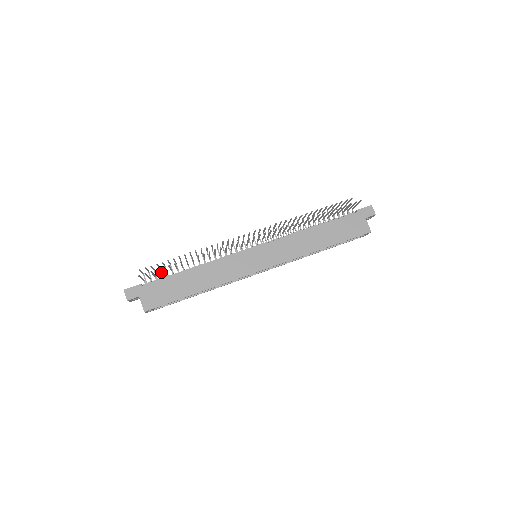
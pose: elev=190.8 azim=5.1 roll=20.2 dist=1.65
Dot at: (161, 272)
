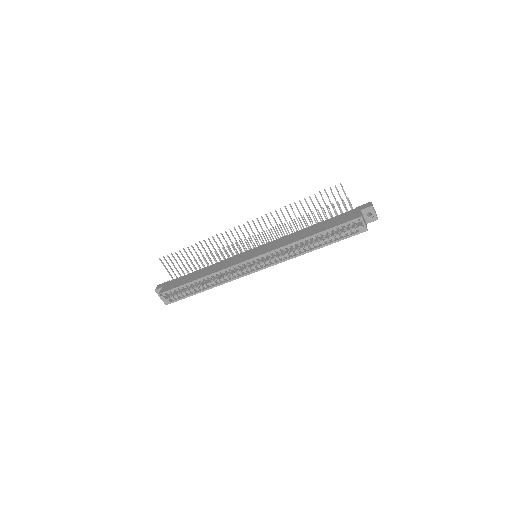
Dot at: occluded
